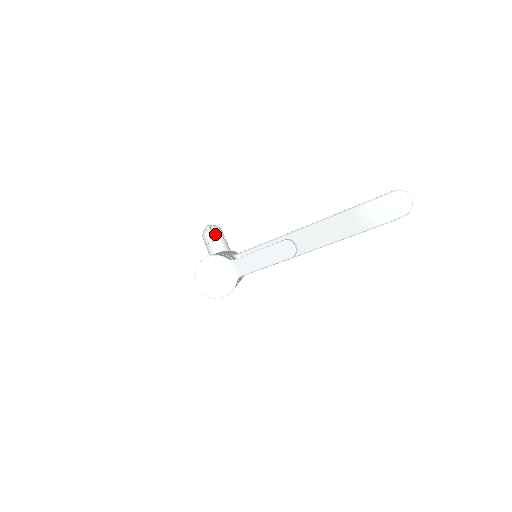
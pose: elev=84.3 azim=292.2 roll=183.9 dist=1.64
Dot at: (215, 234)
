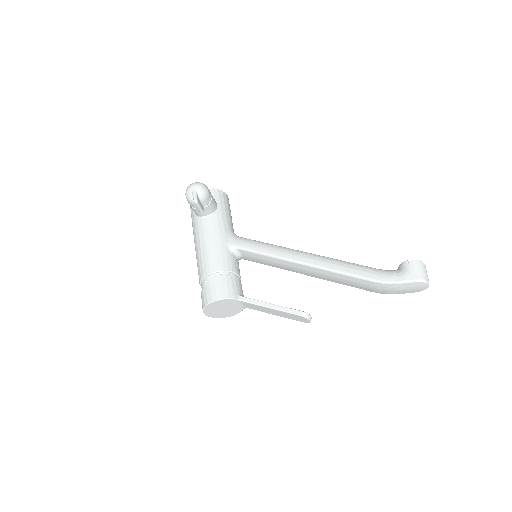
Dot at: (203, 202)
